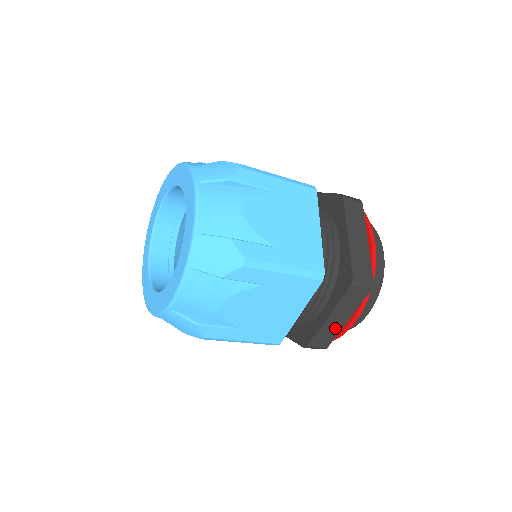
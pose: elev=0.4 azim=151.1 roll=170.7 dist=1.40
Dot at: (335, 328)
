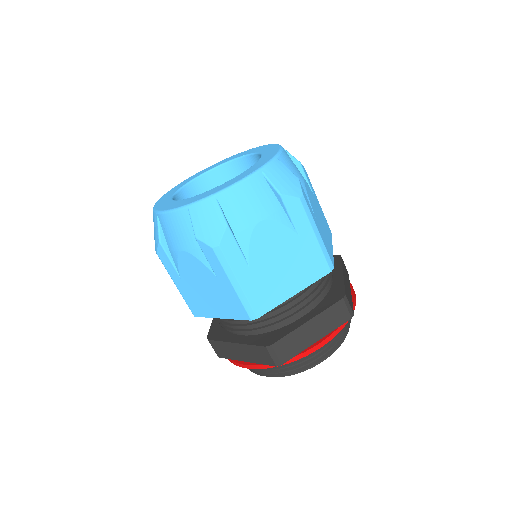
Dot at: (234, 354)
